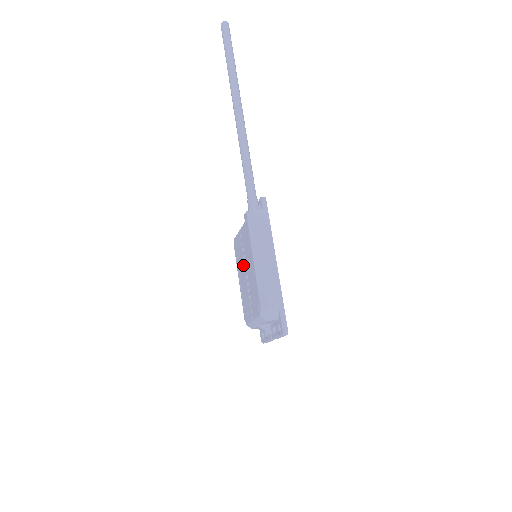
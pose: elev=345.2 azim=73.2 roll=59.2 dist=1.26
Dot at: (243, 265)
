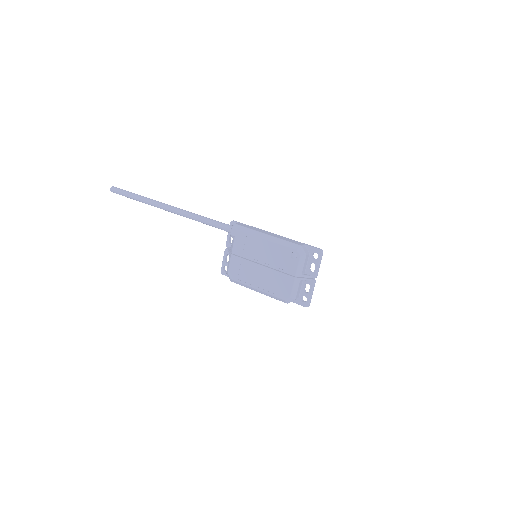
Dot at: (253, 267)
